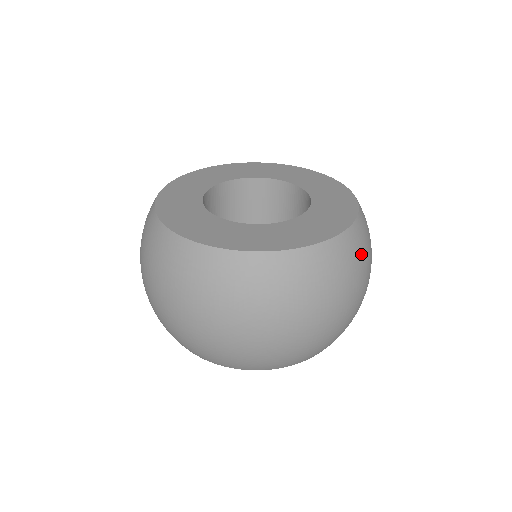
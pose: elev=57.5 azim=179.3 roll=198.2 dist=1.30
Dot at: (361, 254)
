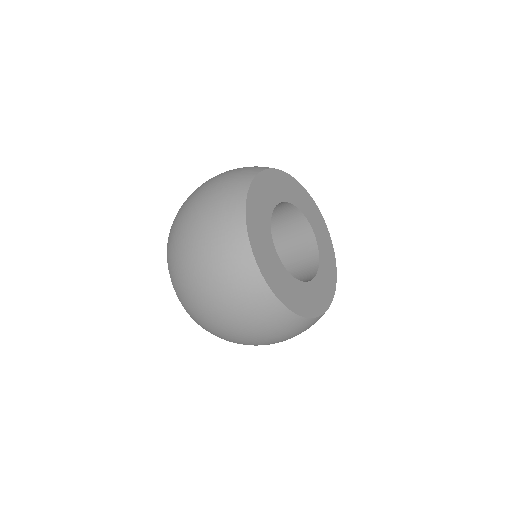
Dot at: (302, 331)
